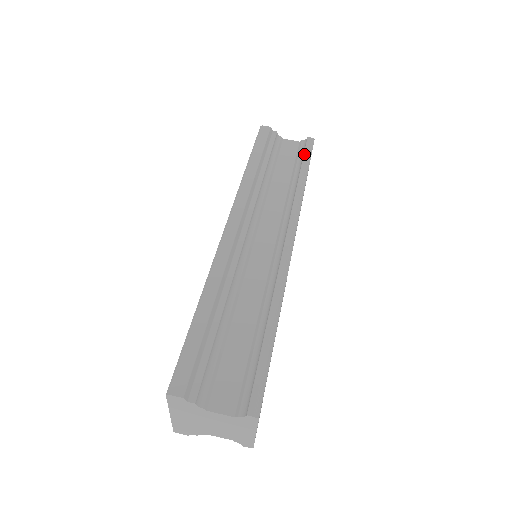
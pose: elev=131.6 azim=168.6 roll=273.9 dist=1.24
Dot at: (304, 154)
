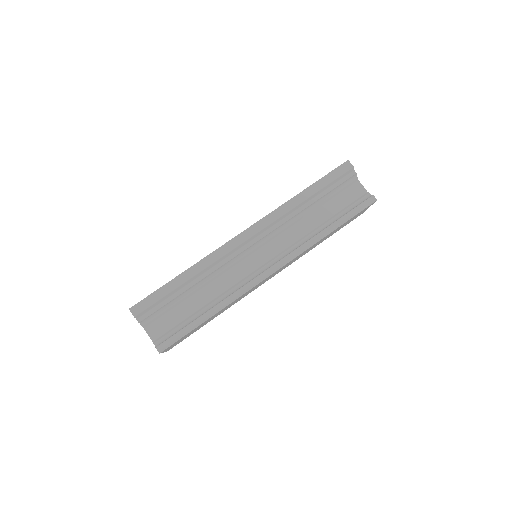
Dot at: (353, 209)
